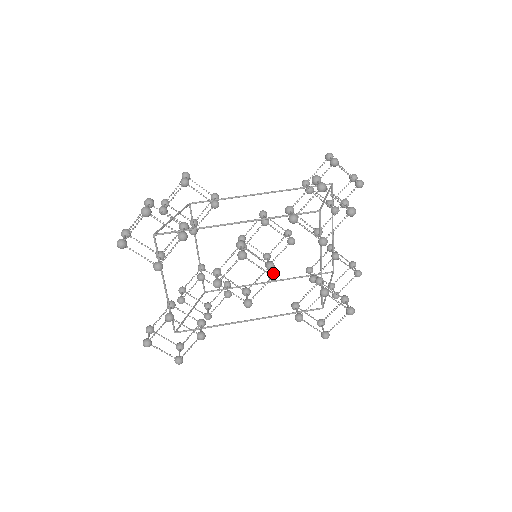
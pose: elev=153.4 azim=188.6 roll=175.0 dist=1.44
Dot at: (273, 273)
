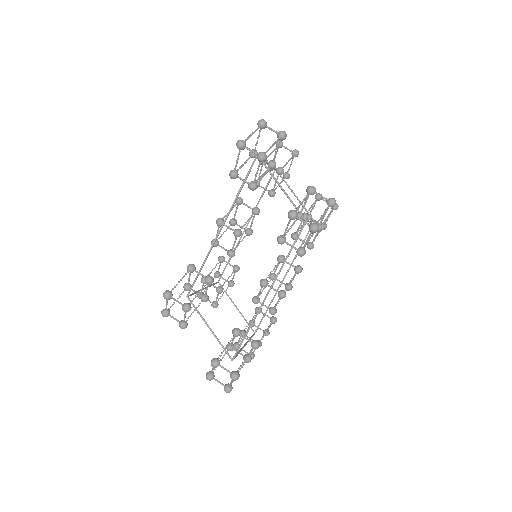
Dot at: (299, 270)
